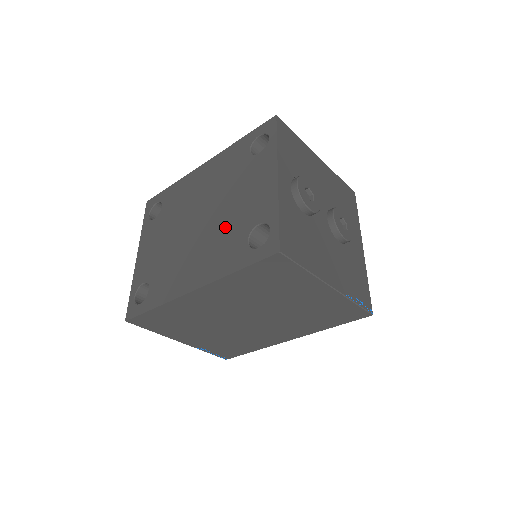
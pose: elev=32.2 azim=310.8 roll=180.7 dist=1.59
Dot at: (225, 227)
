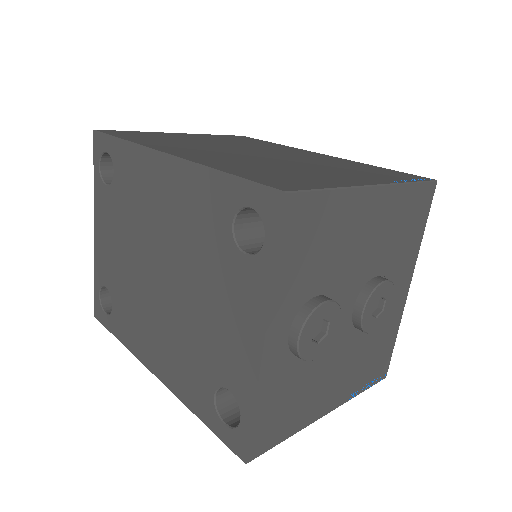
Dot at: (190, 335)
